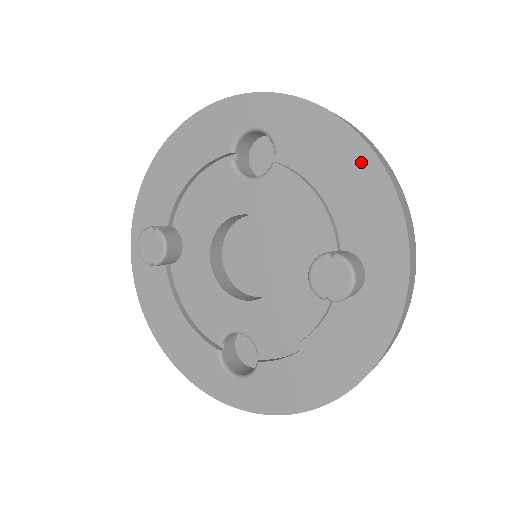
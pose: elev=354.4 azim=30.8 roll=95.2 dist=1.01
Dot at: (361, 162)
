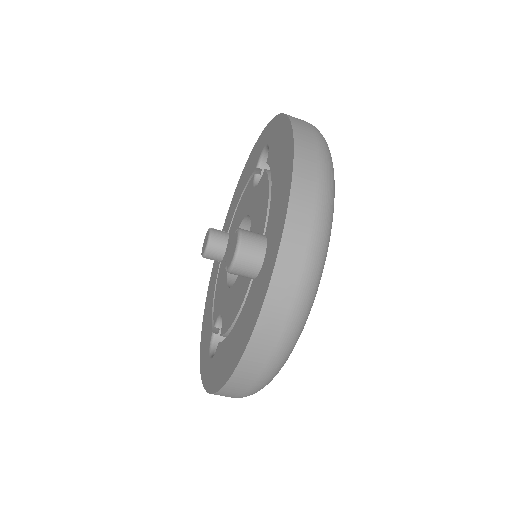
Dot at: (288, 155)
